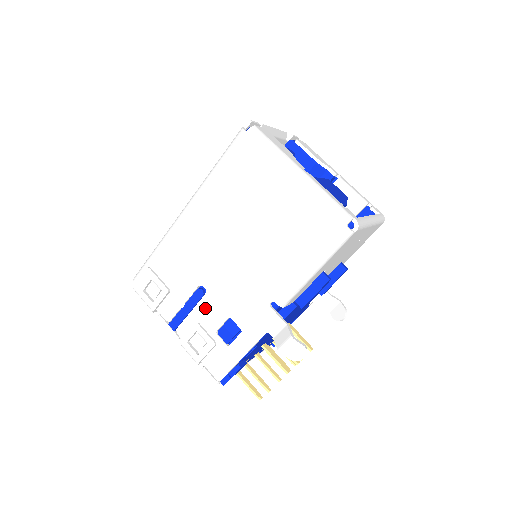
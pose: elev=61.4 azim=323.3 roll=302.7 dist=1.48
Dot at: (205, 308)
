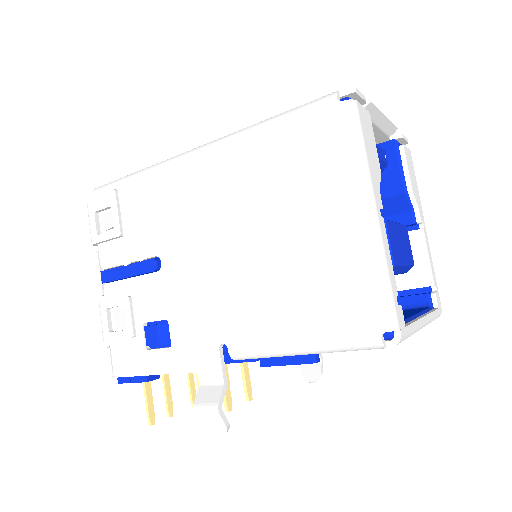
Dot at: (148, 287)
